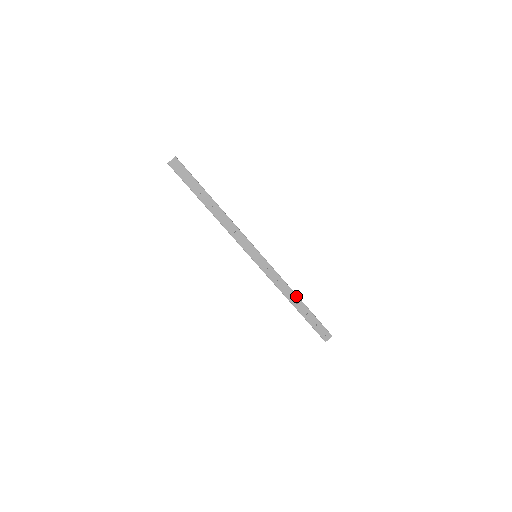
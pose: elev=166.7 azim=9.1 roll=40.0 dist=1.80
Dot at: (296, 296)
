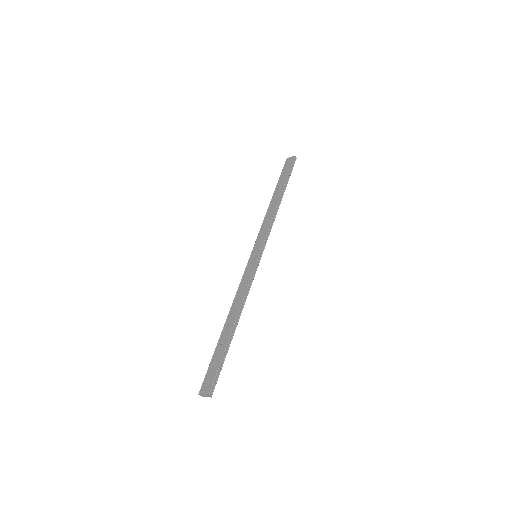
Dot at: (236, 316)
